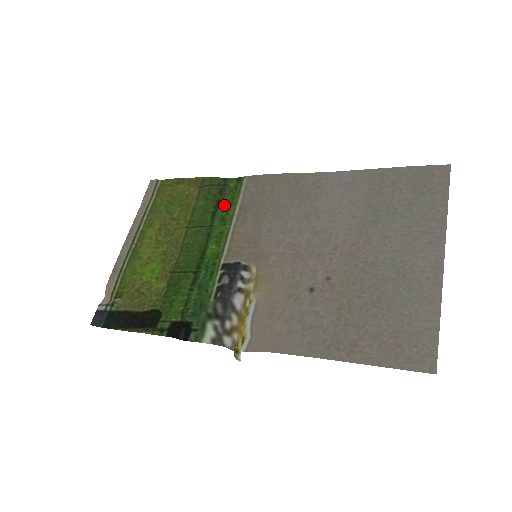
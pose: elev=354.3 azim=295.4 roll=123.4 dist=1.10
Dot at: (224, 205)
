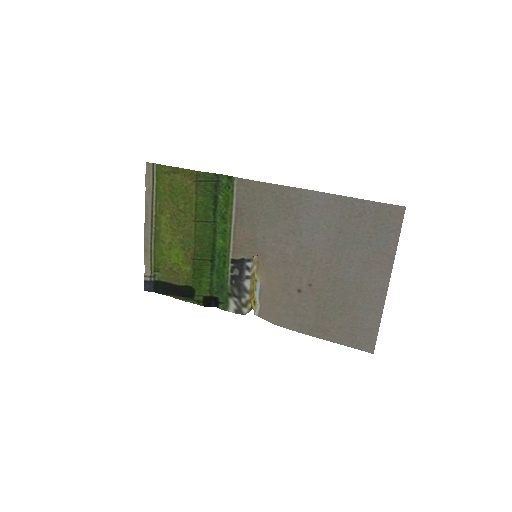
Dot at: (221, 203)
